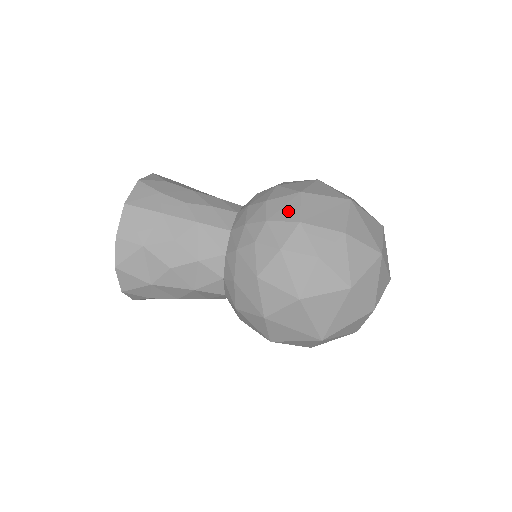
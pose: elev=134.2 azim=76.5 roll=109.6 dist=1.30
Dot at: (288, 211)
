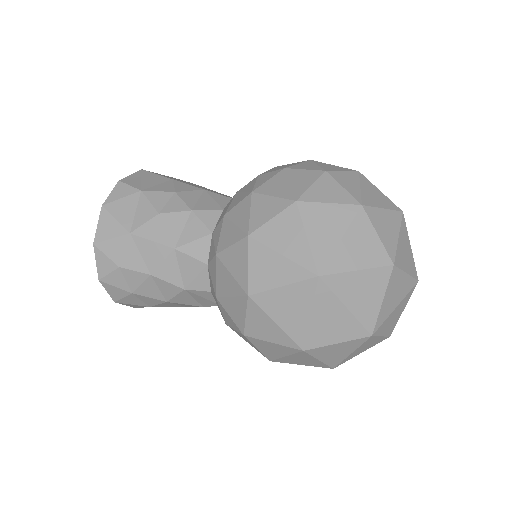
Dot at: occluded
